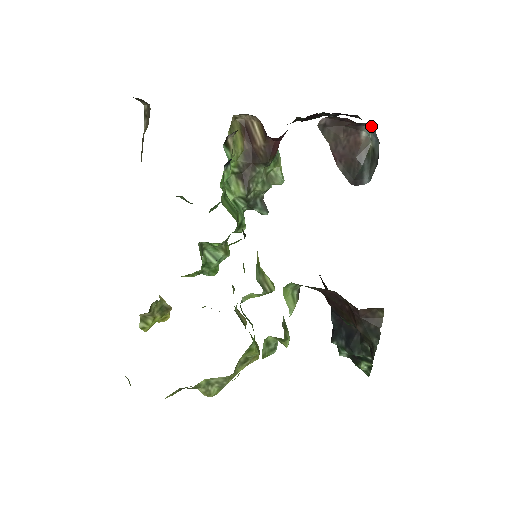
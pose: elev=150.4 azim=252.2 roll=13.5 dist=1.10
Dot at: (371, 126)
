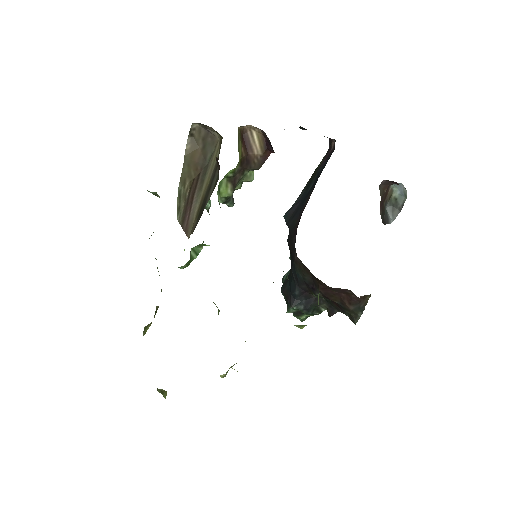
Dot at: (400, 184)
